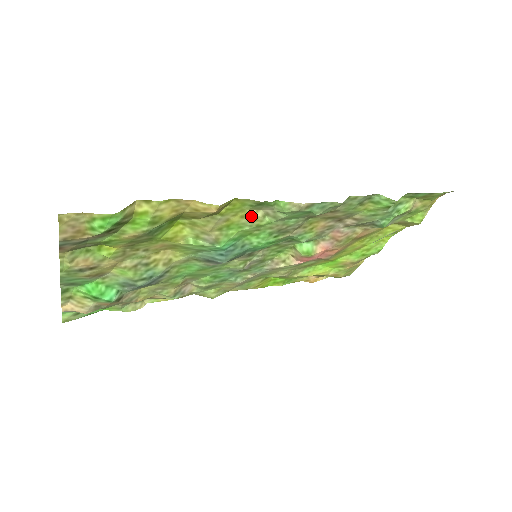
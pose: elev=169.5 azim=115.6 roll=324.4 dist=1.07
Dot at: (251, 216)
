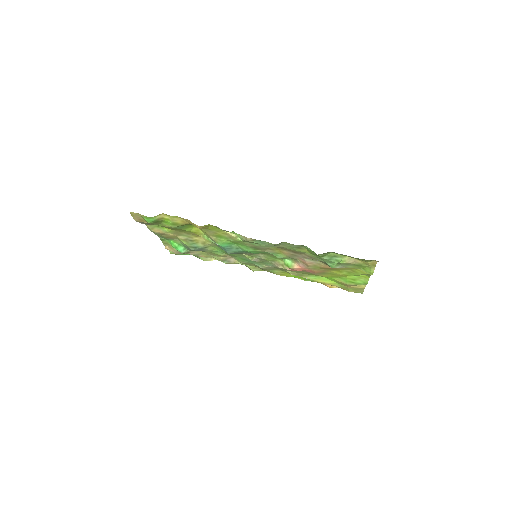
Dot at: (229, 235)
